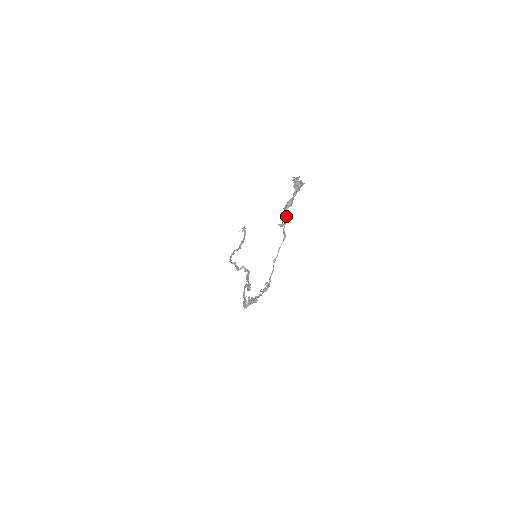
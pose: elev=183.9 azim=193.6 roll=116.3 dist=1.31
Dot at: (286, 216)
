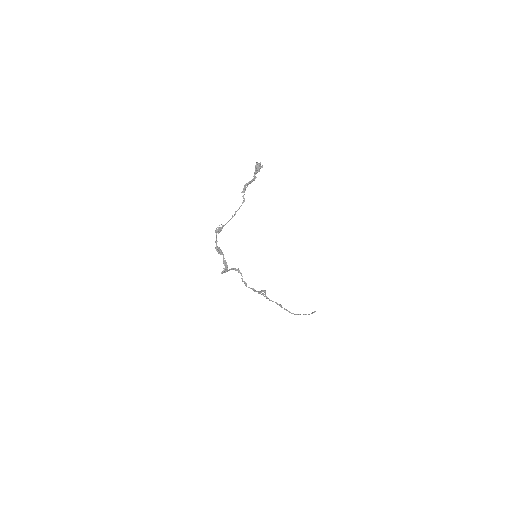
Dot at: (247, 186)
